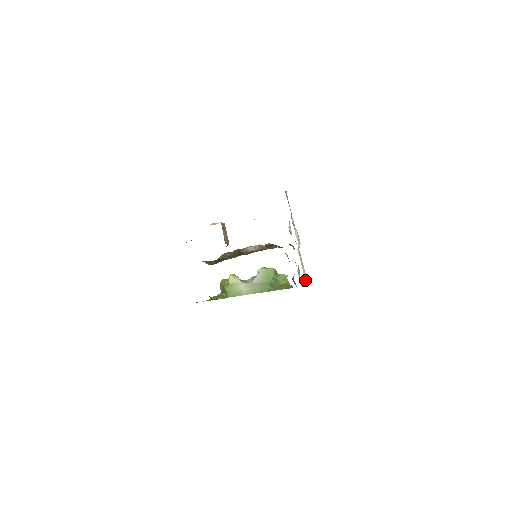
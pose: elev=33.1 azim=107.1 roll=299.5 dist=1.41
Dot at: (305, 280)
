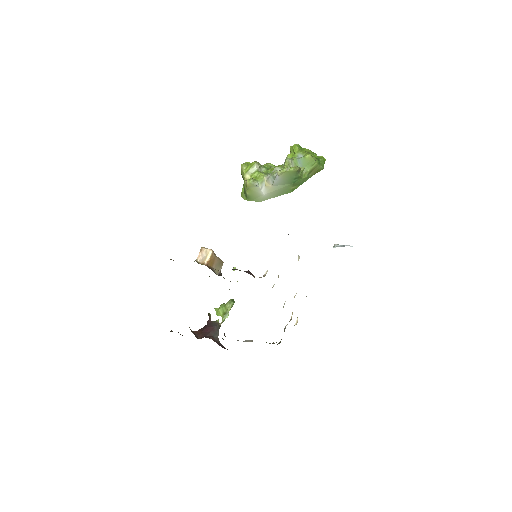
Dot at: occluded
